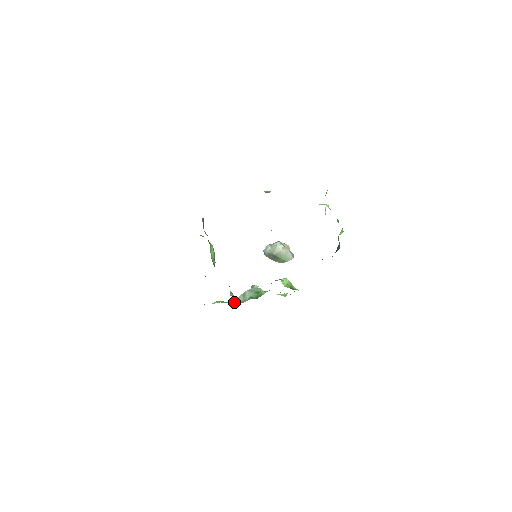
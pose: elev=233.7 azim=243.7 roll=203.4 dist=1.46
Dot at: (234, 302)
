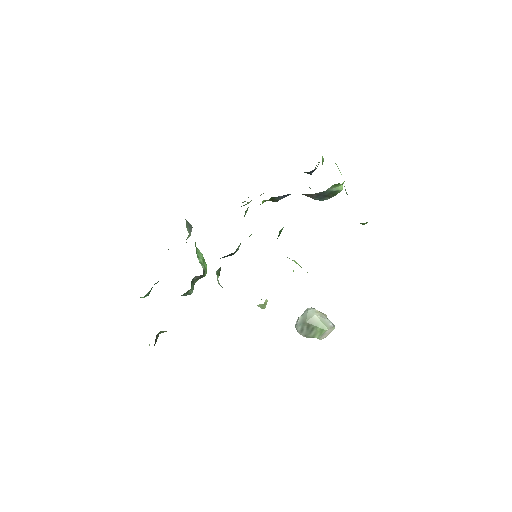
Dot at: occluded
